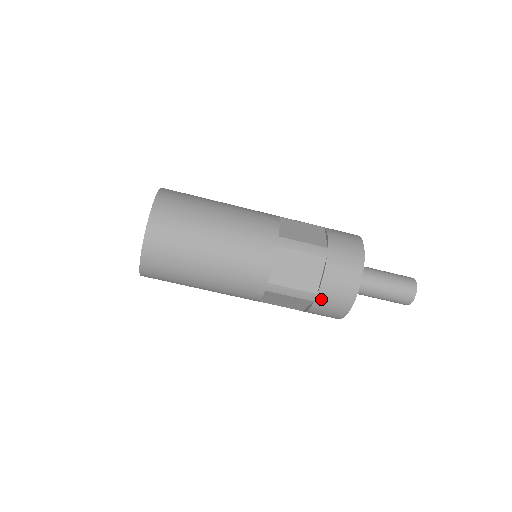
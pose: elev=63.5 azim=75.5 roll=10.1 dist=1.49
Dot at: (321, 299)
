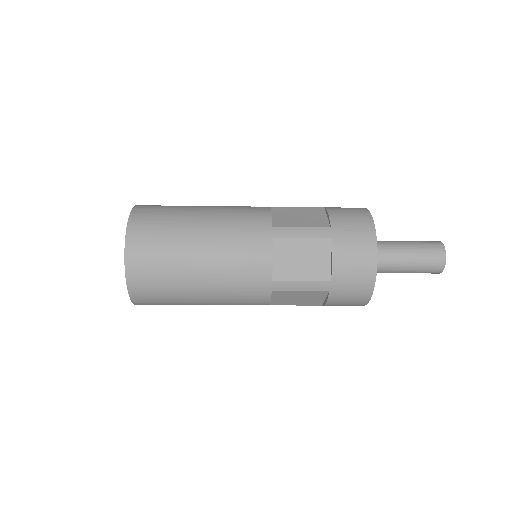
Dot at: occluded
